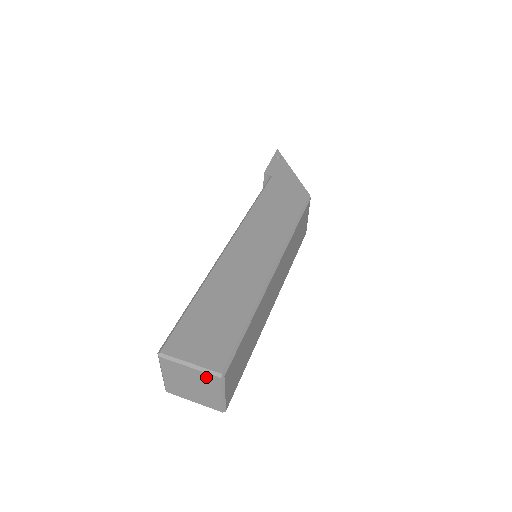
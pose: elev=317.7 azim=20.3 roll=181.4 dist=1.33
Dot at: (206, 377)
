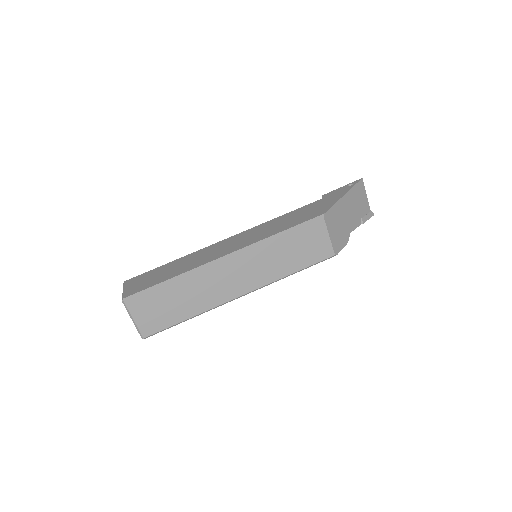
Dot at: occluded
